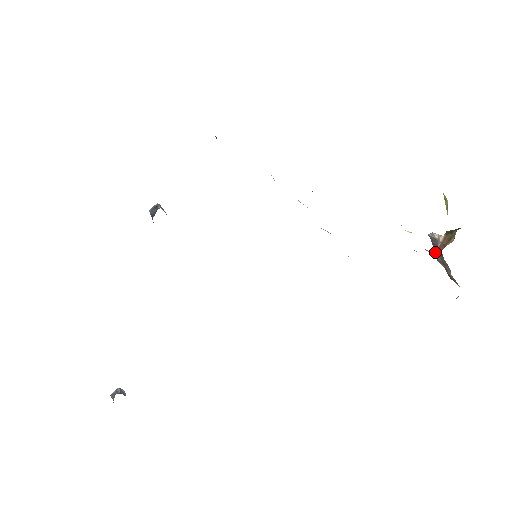
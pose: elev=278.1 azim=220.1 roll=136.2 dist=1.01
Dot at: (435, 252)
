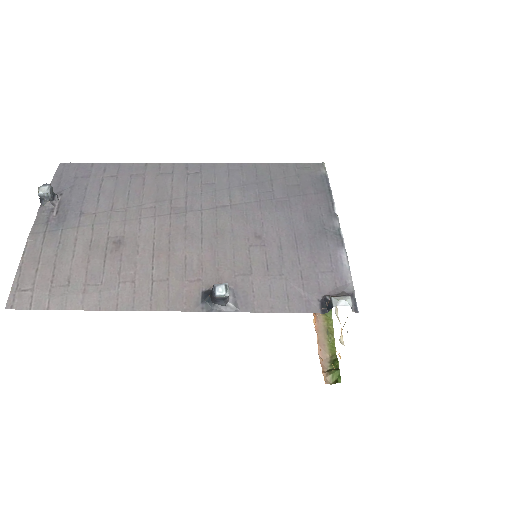
Dot at: occluded
